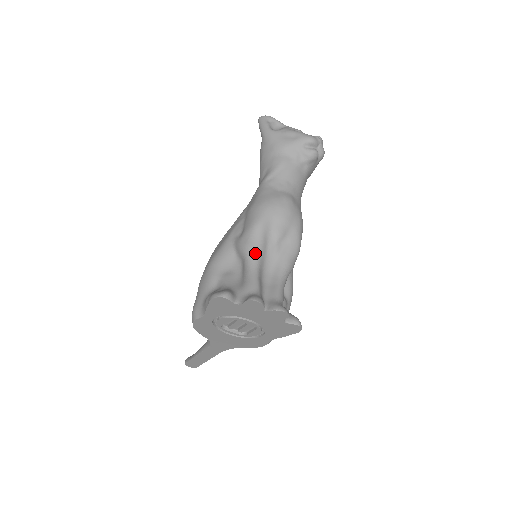
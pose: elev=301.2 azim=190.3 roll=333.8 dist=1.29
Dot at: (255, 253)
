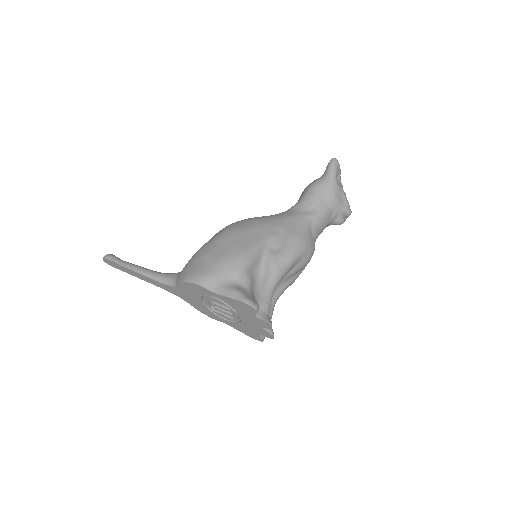
Dot at: (280, 279)
